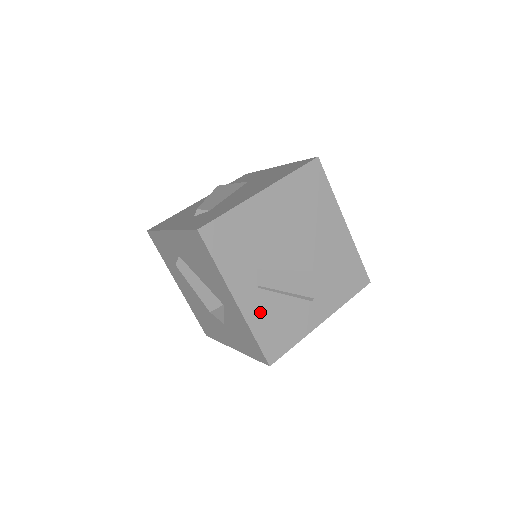
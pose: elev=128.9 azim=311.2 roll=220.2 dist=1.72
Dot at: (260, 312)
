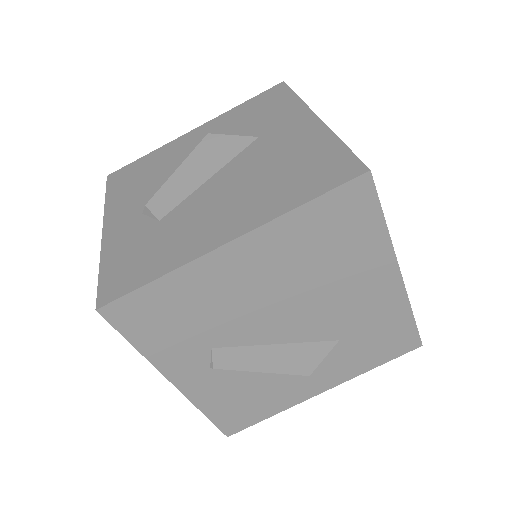
Dot at: (215, 391)
